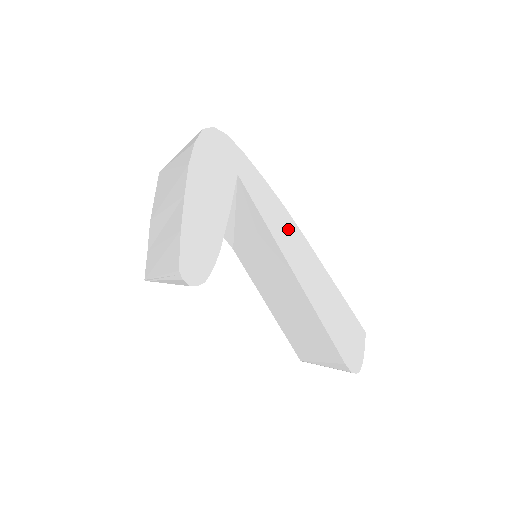
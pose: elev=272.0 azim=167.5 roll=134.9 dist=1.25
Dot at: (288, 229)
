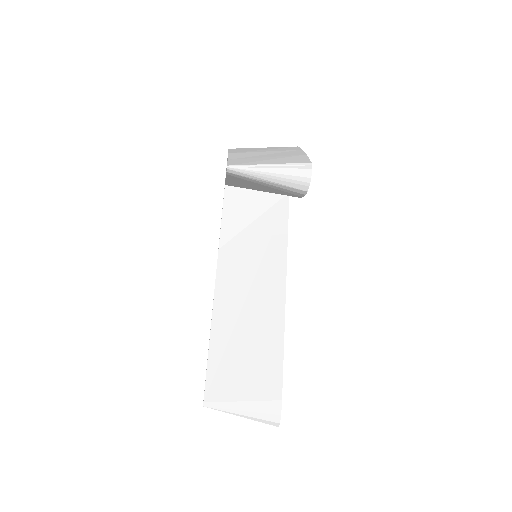
Dot at: occluded
